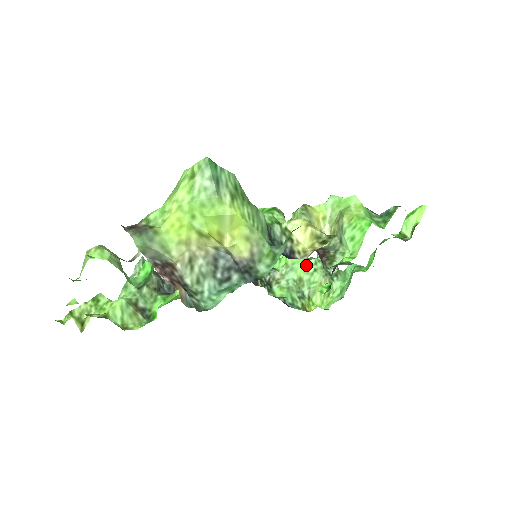
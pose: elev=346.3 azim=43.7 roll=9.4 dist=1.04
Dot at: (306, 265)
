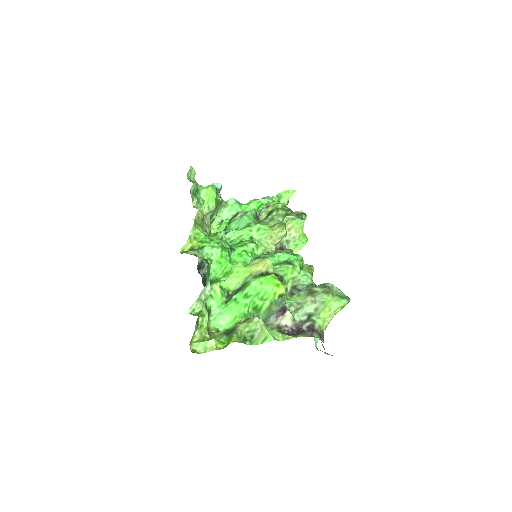
Dot at: occluded
